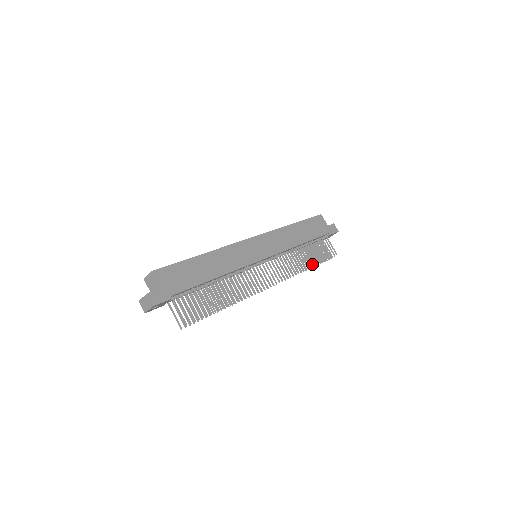
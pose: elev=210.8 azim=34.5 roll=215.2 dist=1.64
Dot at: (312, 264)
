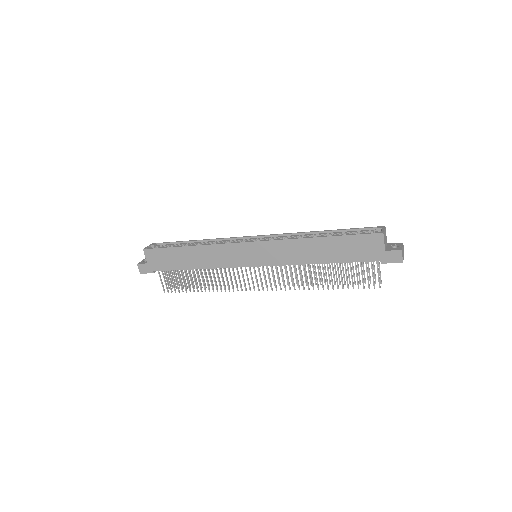
Dot at: (327, 286)
